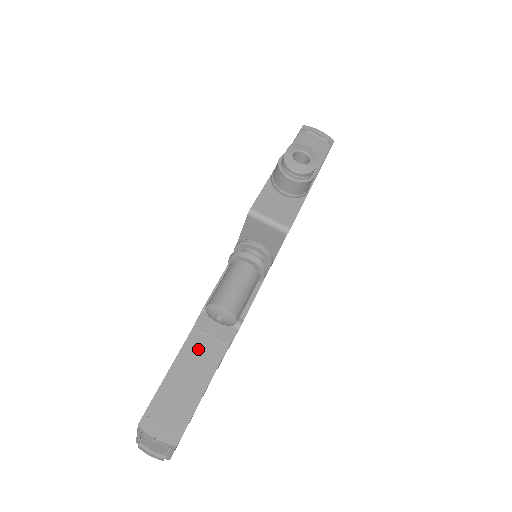
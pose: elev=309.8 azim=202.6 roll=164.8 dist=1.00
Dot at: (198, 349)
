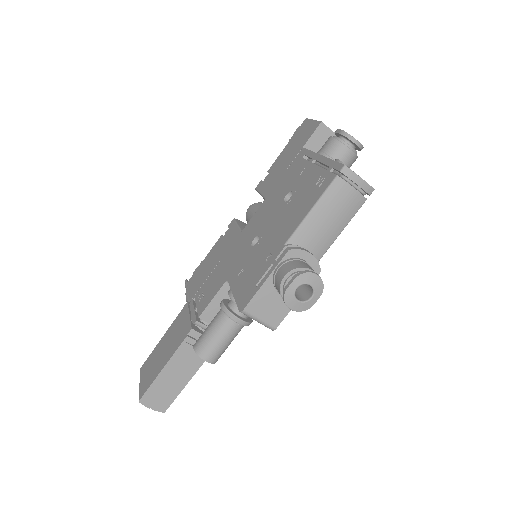
Dot at: (186, 356)
